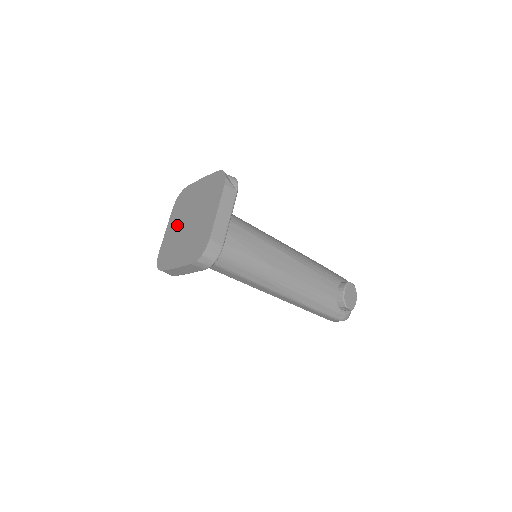
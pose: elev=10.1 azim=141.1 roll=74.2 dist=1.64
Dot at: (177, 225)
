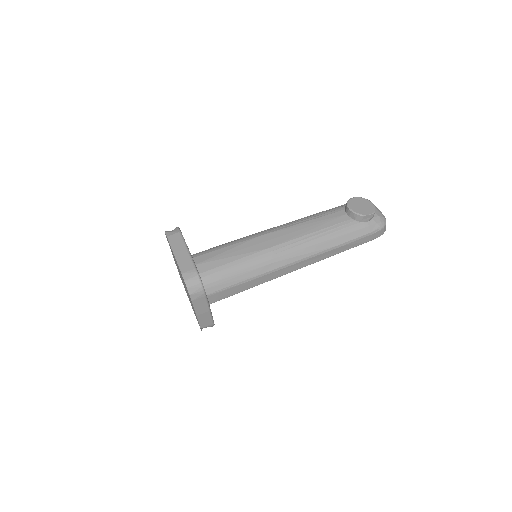
Dot at: occluded
